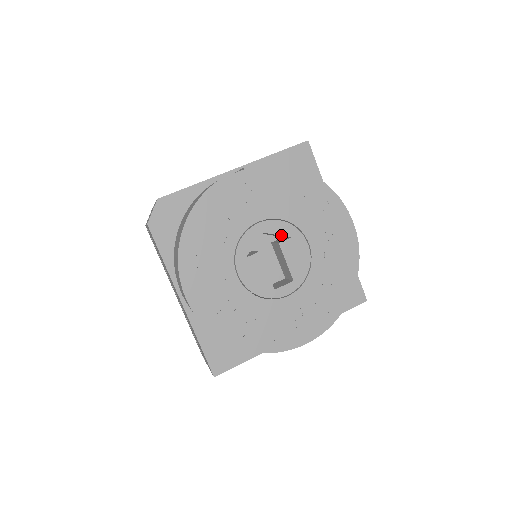
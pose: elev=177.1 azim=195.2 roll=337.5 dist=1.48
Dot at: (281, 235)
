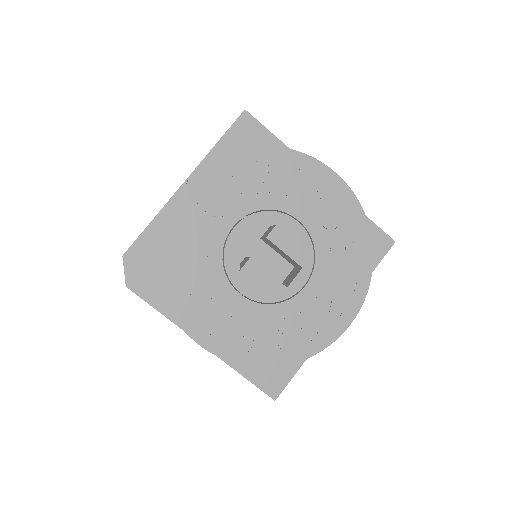
Dot at: occluded
